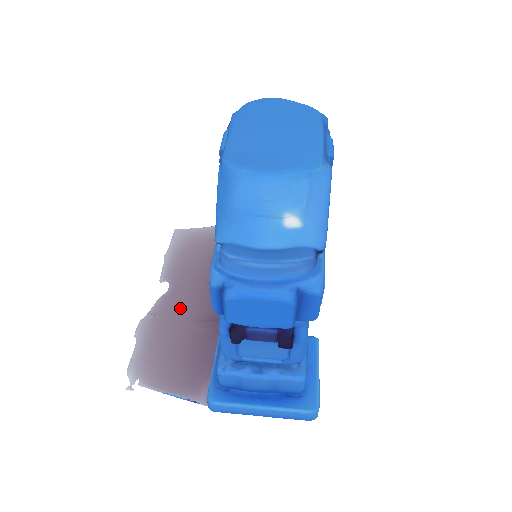
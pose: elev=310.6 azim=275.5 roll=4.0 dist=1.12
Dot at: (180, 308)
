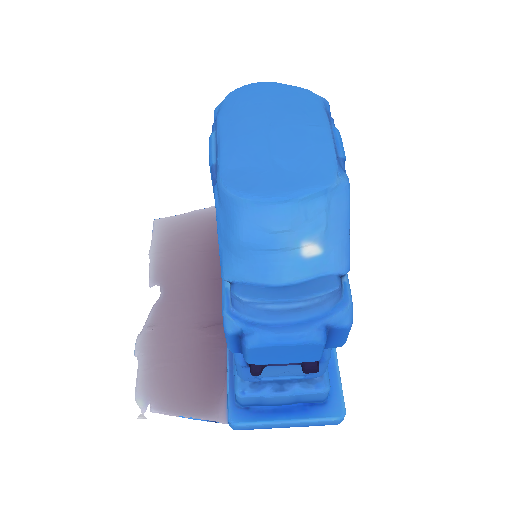
Dot at: (178, 315)
